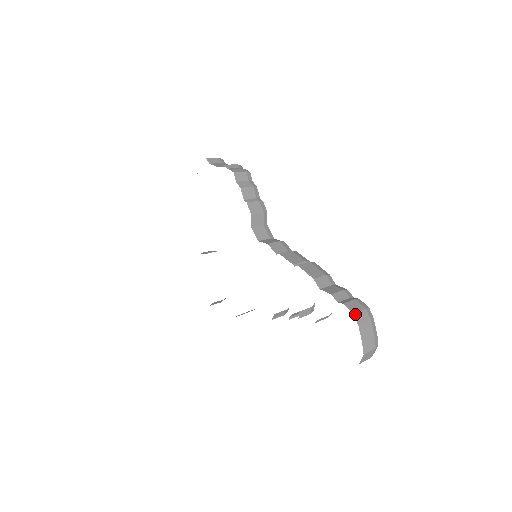
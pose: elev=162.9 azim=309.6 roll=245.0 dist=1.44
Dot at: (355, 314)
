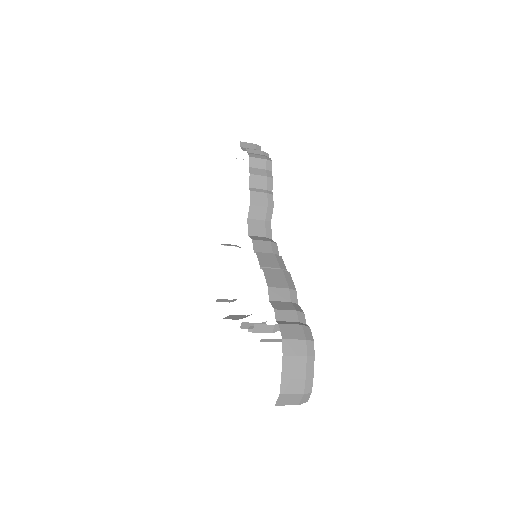
Dot at: (285, 340)
